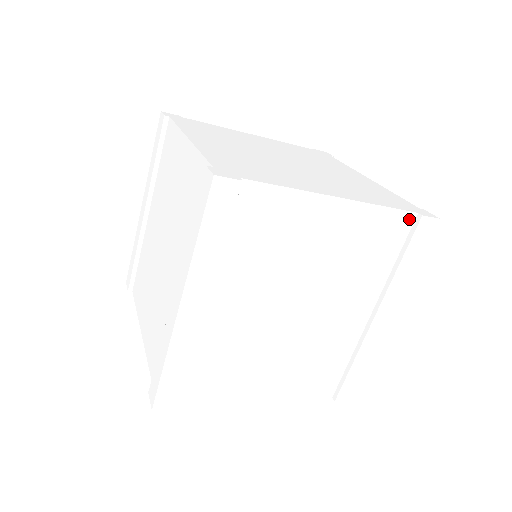
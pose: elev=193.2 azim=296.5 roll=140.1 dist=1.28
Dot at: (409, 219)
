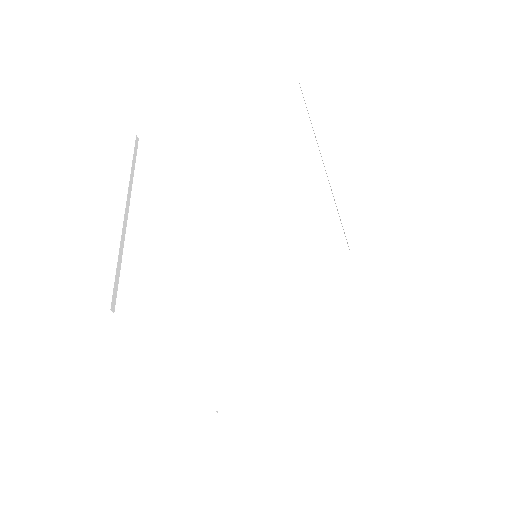
Dot at: (294, 92)
